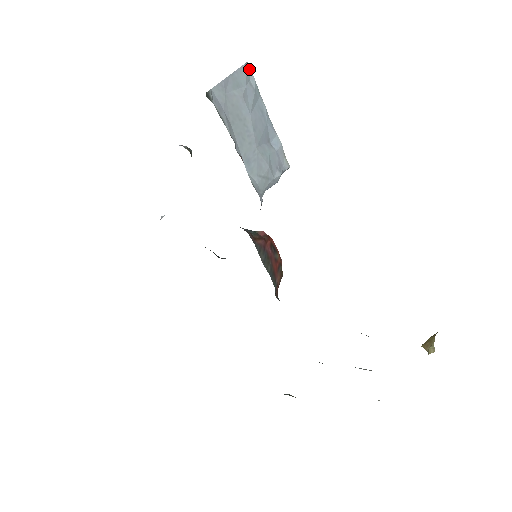
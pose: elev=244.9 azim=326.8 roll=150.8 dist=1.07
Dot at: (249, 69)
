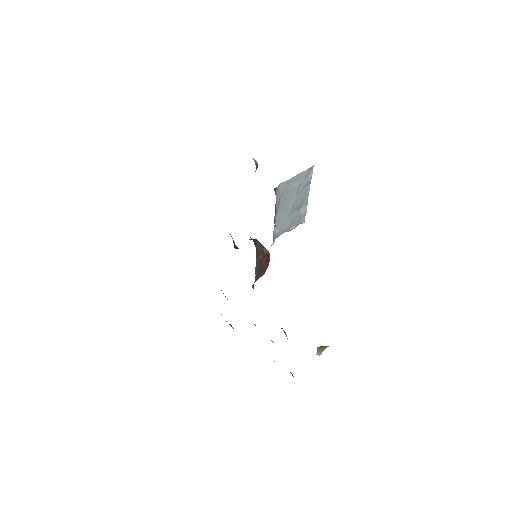
Dot at: (312, 168)
